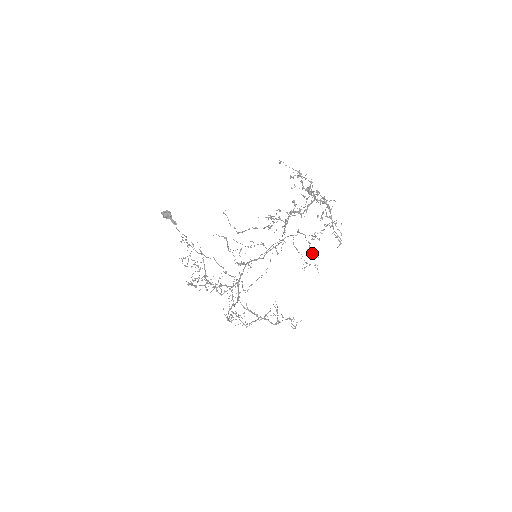
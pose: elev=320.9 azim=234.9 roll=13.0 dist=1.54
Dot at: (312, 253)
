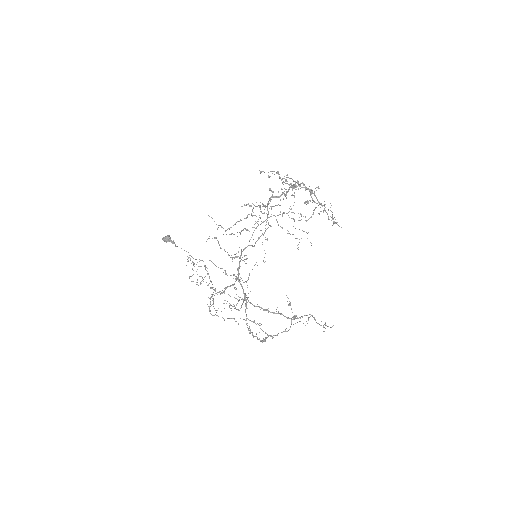
Dot at: occluded
